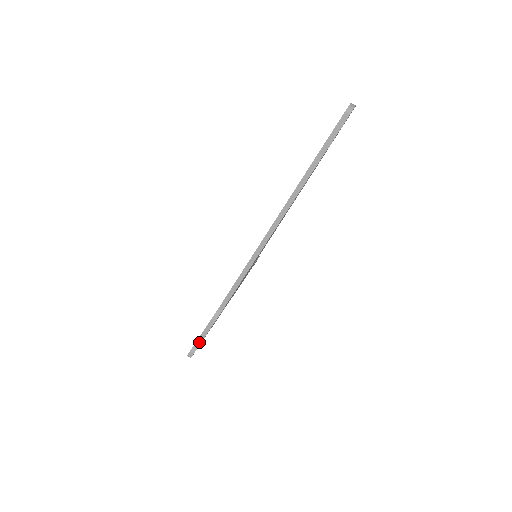
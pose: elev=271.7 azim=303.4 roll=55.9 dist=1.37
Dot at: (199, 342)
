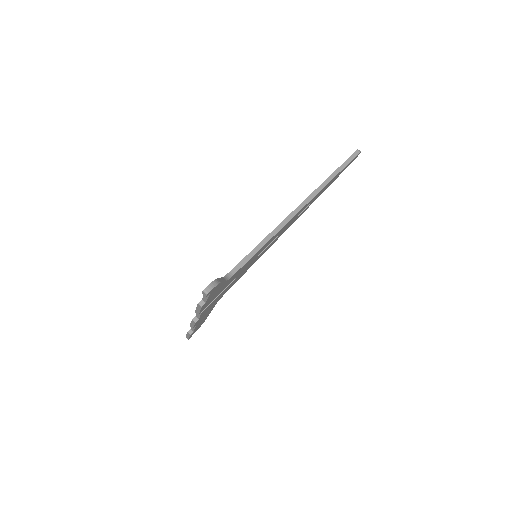
Dot at: (219, 281)
